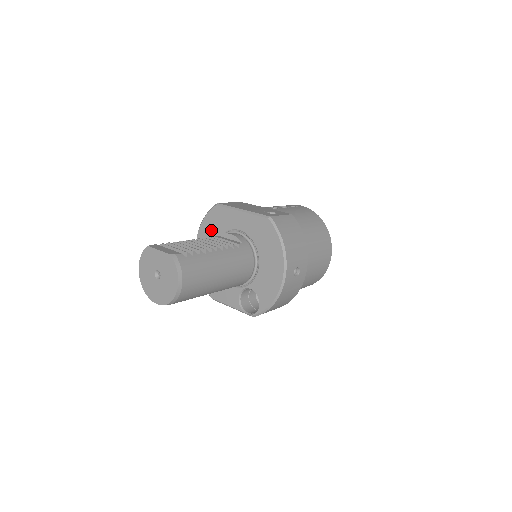
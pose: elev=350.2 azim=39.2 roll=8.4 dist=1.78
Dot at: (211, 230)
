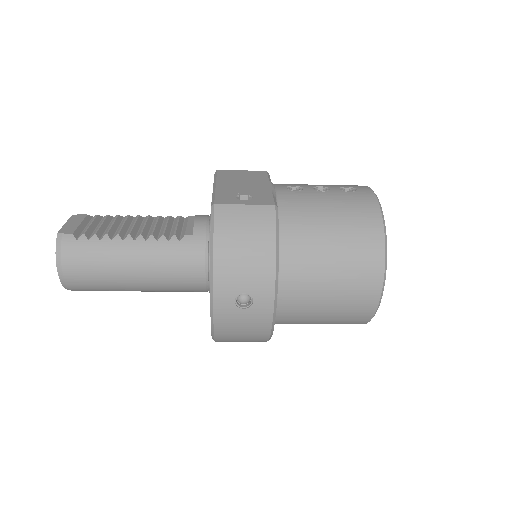
Dot at: occluded
